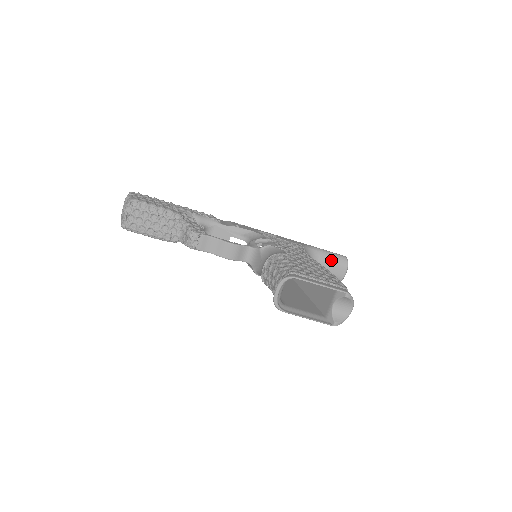
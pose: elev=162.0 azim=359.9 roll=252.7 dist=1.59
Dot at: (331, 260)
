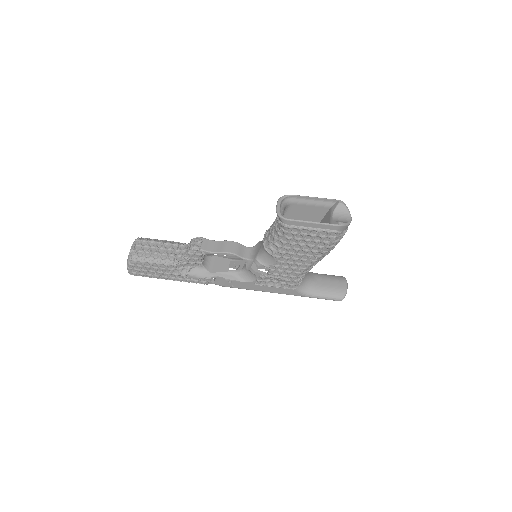
Dot at: (329, 277)
